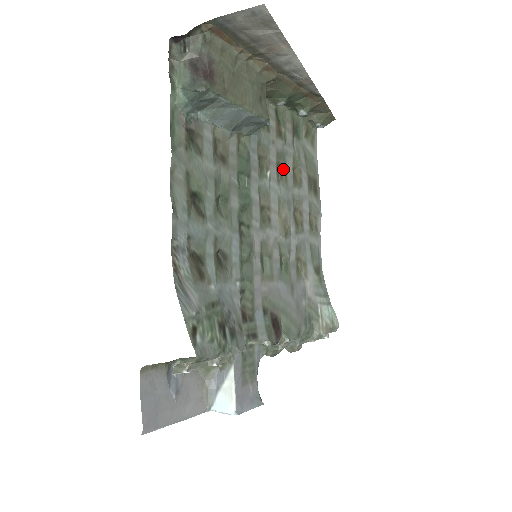
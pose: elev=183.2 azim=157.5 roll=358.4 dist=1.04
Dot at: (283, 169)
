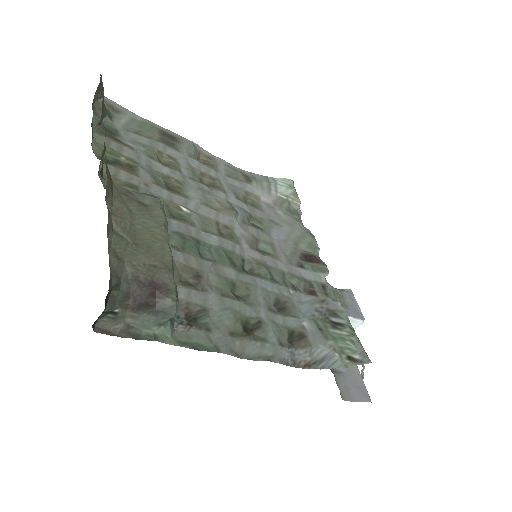
Dot at: (169, 182)
